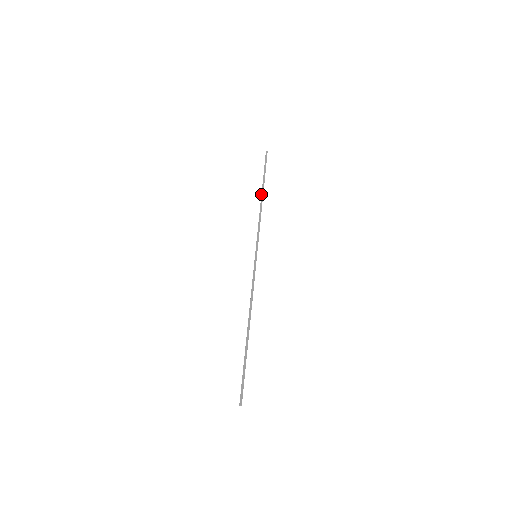
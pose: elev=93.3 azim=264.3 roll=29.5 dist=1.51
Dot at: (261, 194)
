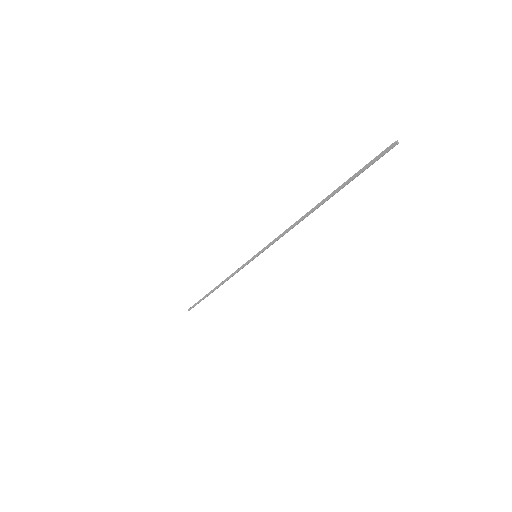
Dot at: occluded
